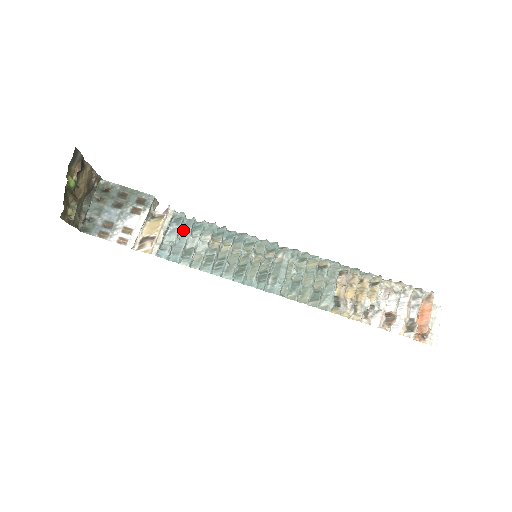
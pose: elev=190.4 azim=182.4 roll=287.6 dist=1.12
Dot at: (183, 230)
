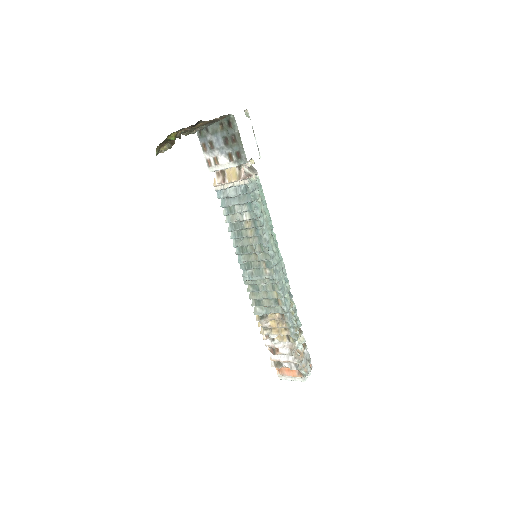
Dot at: (243, 196)
